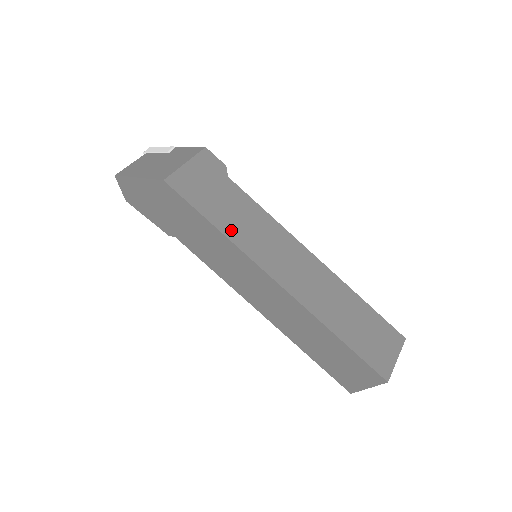
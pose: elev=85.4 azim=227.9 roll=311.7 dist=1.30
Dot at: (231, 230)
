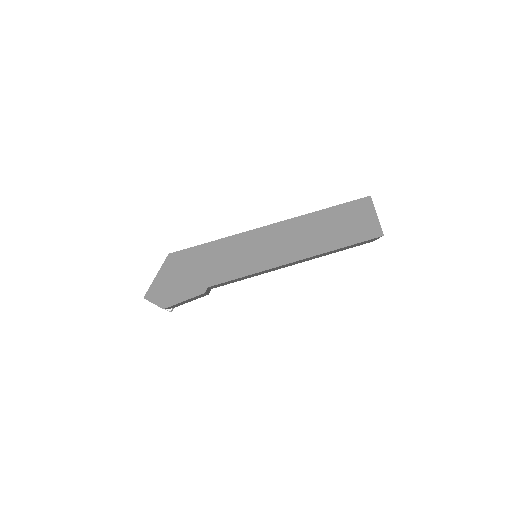
Dot at: occluded
